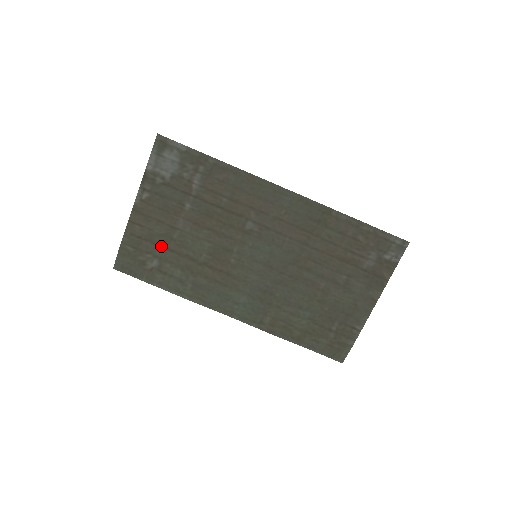
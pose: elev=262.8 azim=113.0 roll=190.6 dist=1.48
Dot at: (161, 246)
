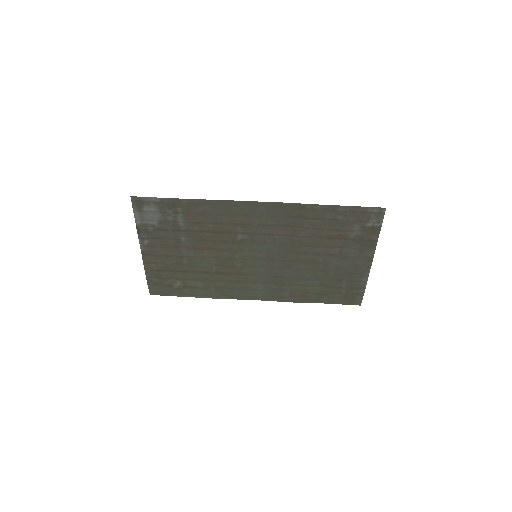
Dot at: (177, 271)
